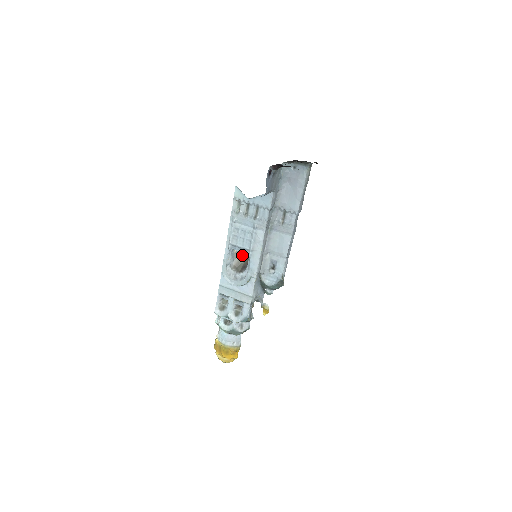
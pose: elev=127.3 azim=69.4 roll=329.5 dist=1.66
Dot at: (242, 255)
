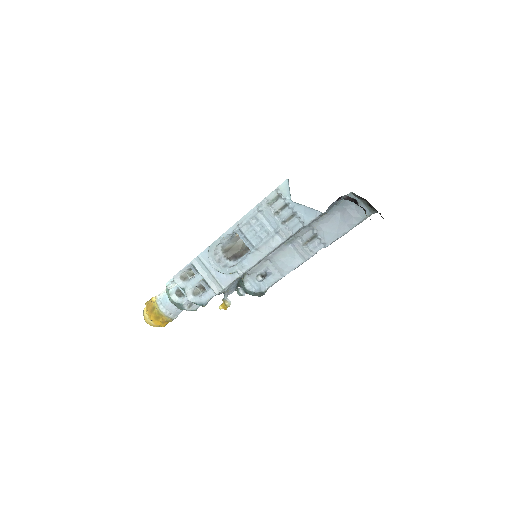
Dot at: (241, 243)
